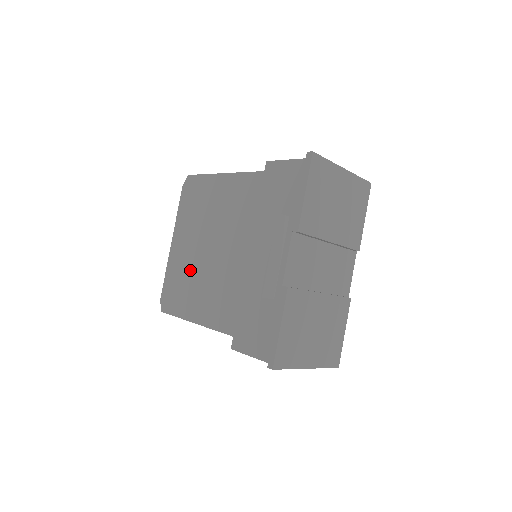
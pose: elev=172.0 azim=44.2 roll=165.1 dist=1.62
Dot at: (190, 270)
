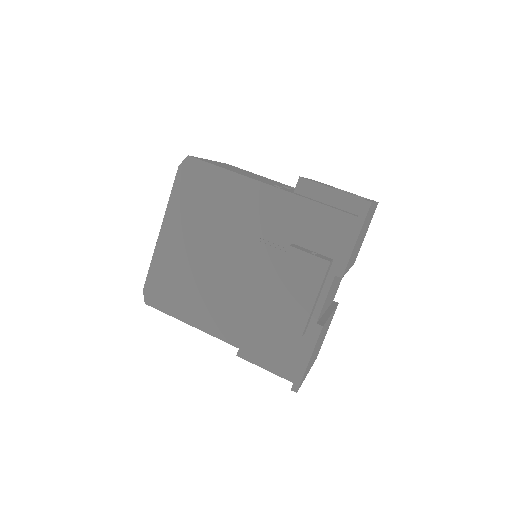
Dot at: (191, 271)
